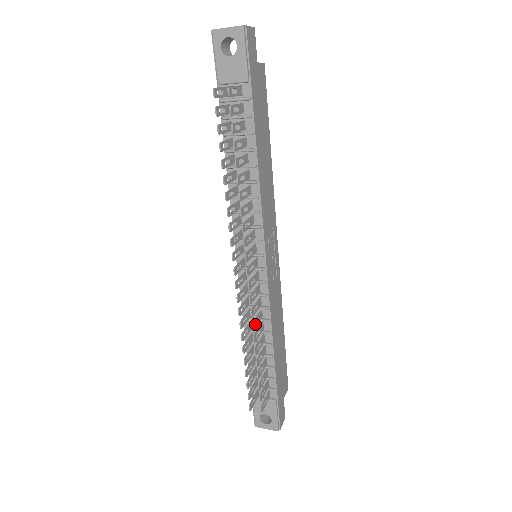
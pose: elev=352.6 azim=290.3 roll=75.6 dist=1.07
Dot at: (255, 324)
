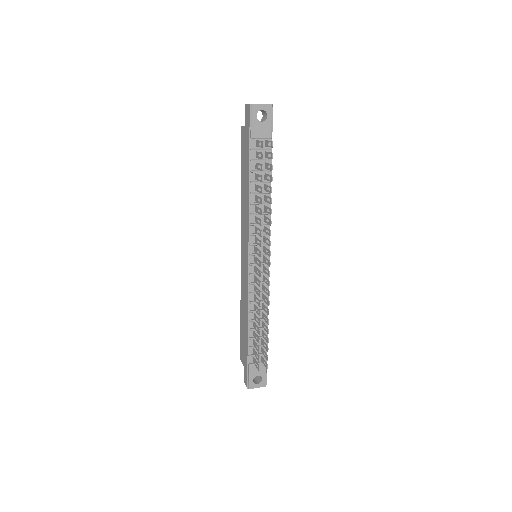
Dot at: (266, 302)
